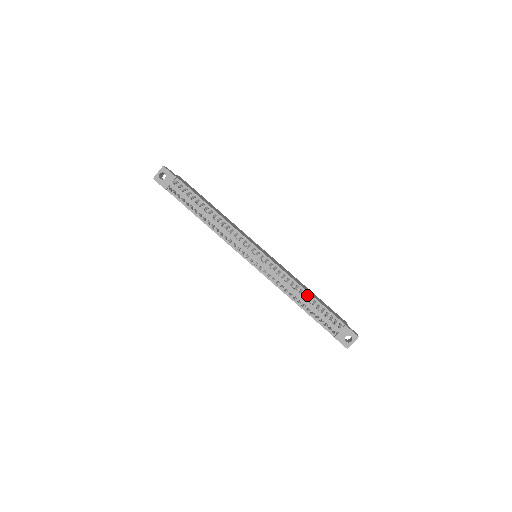
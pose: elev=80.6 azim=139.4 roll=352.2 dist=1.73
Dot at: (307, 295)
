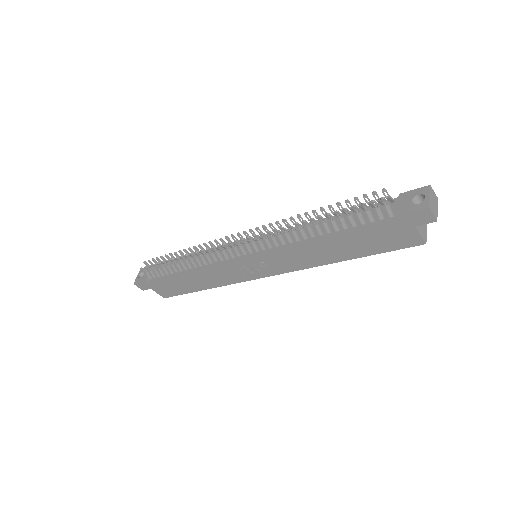
Dot at: (327, 221)
